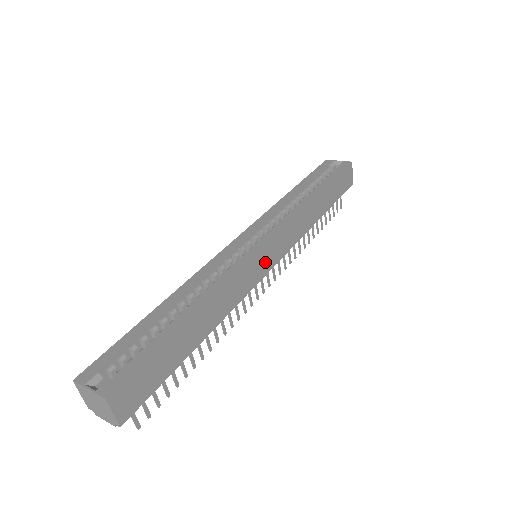
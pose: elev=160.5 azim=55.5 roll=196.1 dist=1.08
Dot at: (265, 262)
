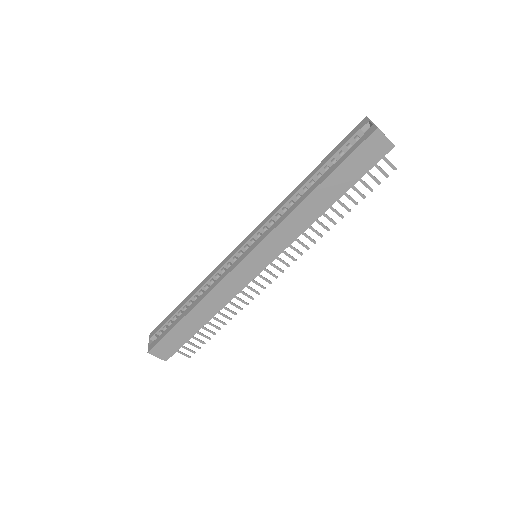
Dot at: (252, 267)
